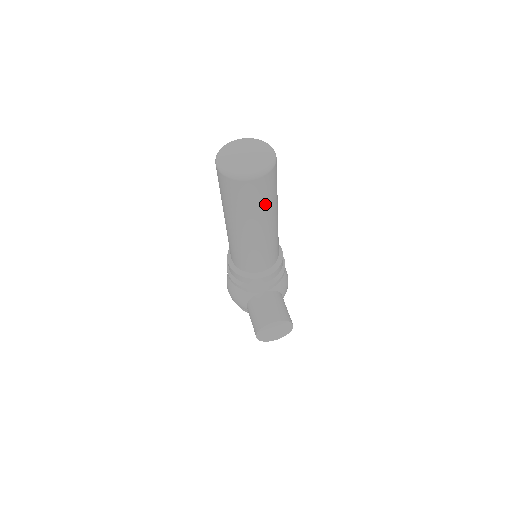
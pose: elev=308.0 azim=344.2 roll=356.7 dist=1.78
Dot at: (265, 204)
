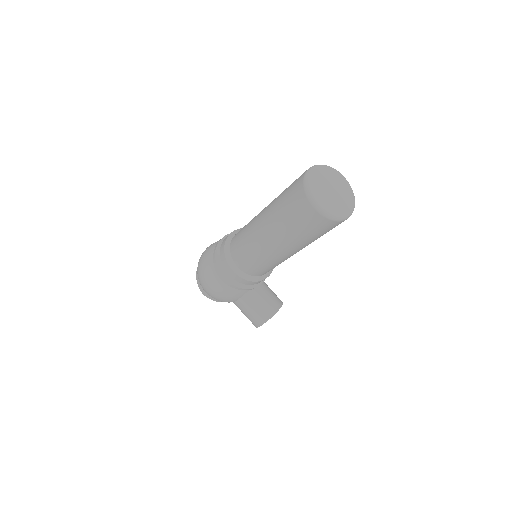
Dot at: occluded
